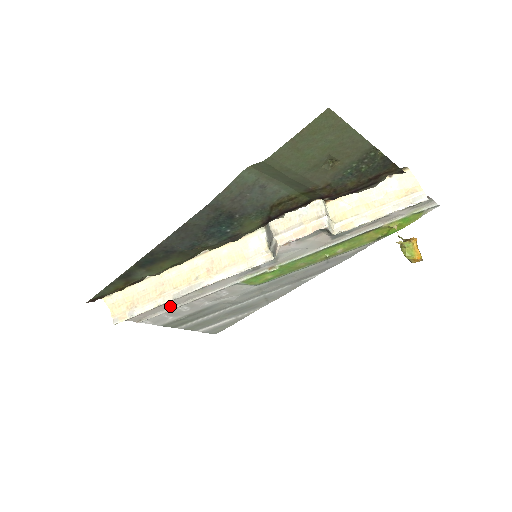
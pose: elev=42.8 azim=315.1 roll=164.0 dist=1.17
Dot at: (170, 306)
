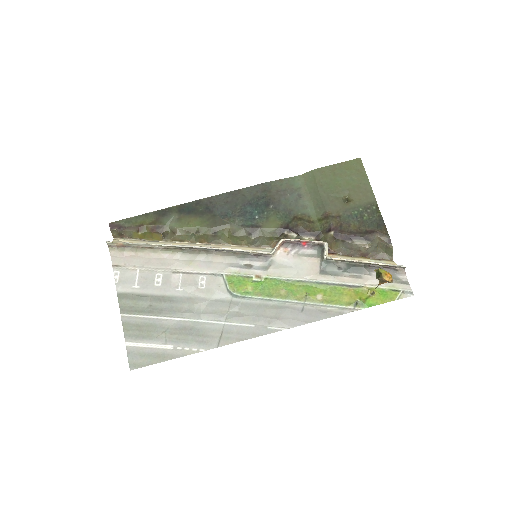
Dot at: (154, 265)
